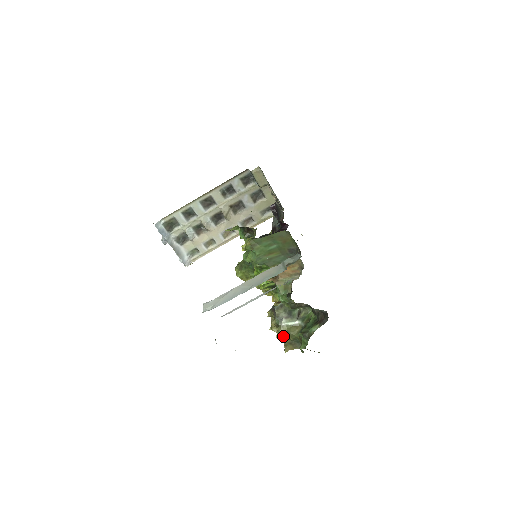
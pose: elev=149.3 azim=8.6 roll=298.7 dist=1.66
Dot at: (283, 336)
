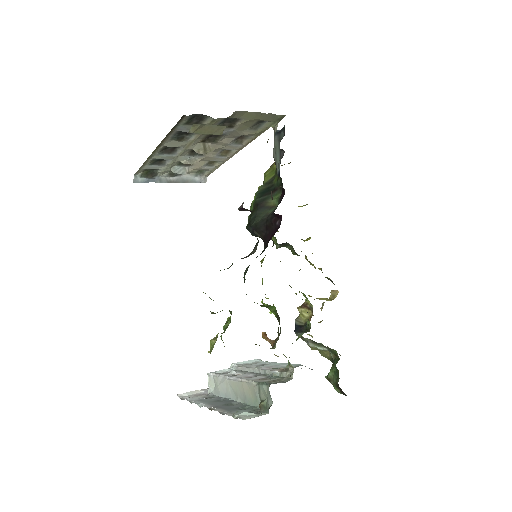
Dot at: occluded
